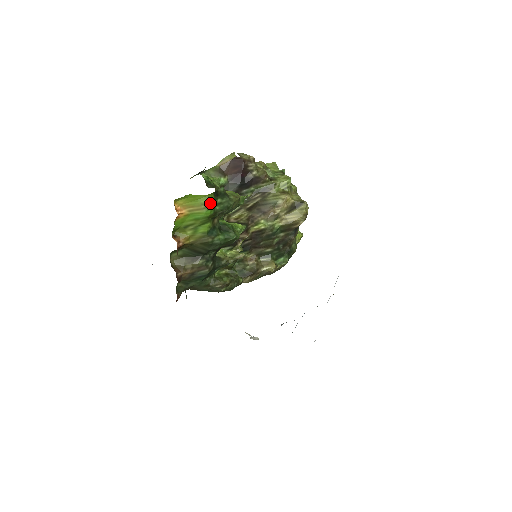
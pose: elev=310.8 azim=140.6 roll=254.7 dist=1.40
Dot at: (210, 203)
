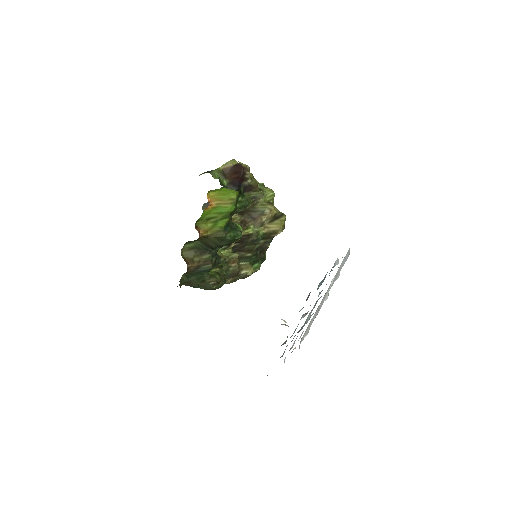
Dot at: (236, 199)
